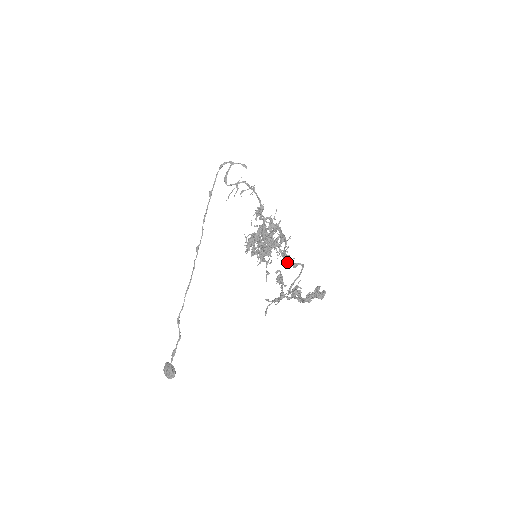
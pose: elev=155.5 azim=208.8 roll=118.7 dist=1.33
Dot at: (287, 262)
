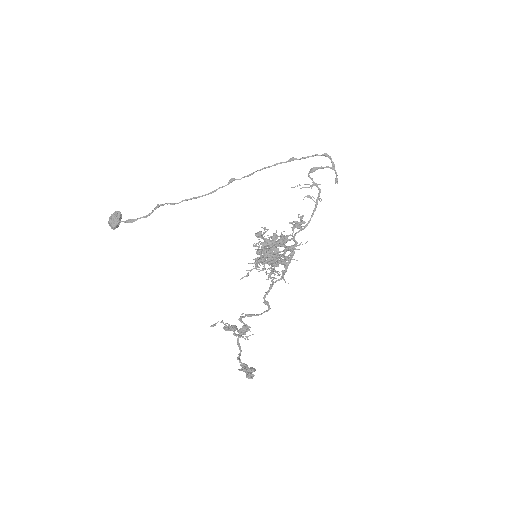
Dot at: (265, 296)
